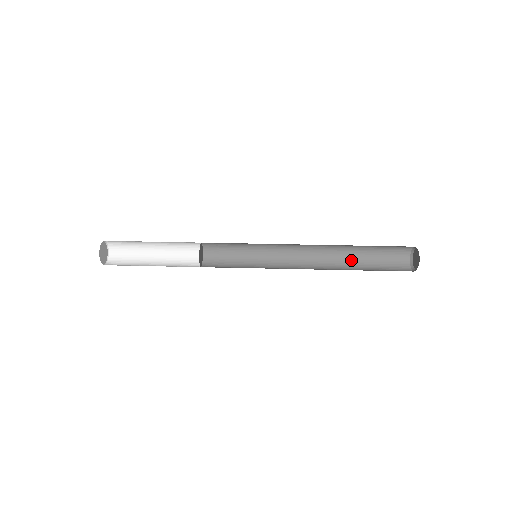
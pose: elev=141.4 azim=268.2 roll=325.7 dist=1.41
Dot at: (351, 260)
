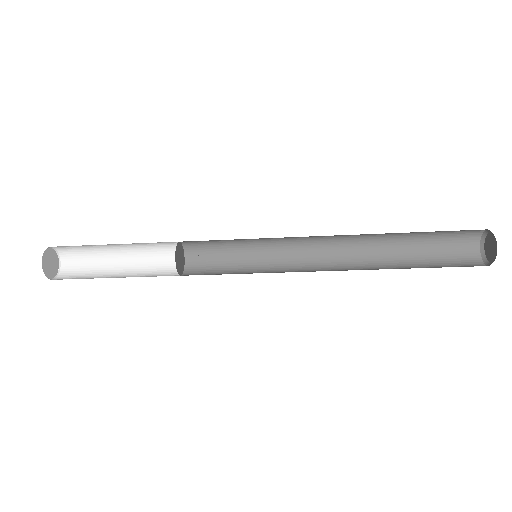
Dot at: (394, 261)
